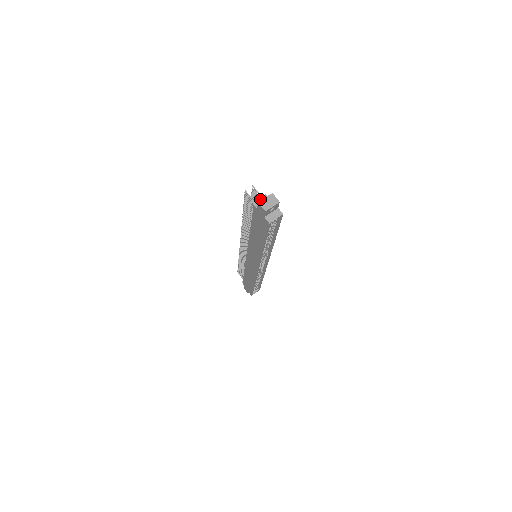
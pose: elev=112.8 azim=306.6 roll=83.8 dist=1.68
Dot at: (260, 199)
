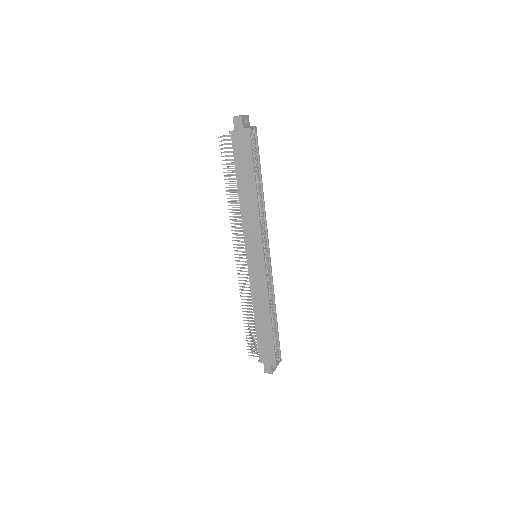
Dot at: (233, 130)
